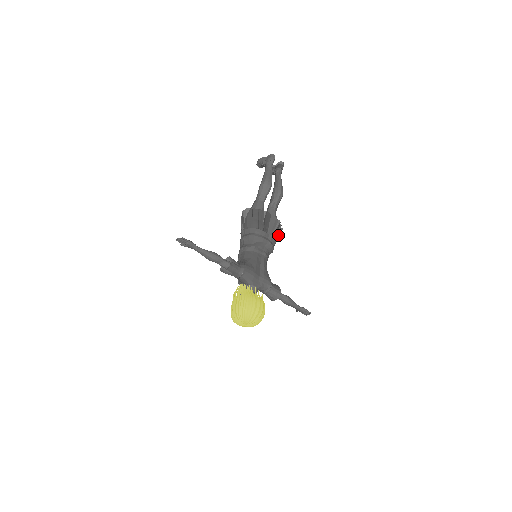
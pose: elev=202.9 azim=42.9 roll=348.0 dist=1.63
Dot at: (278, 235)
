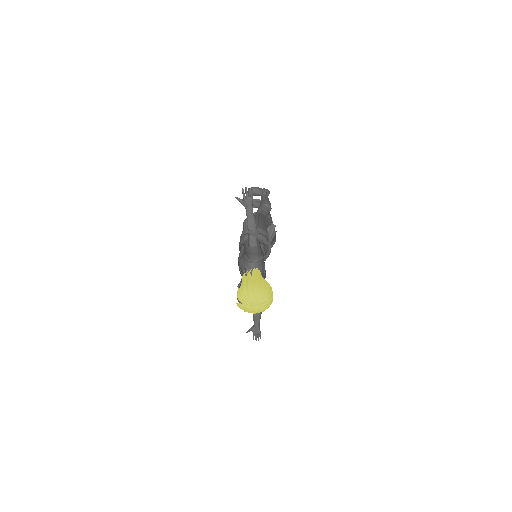
Dot at: occluded
